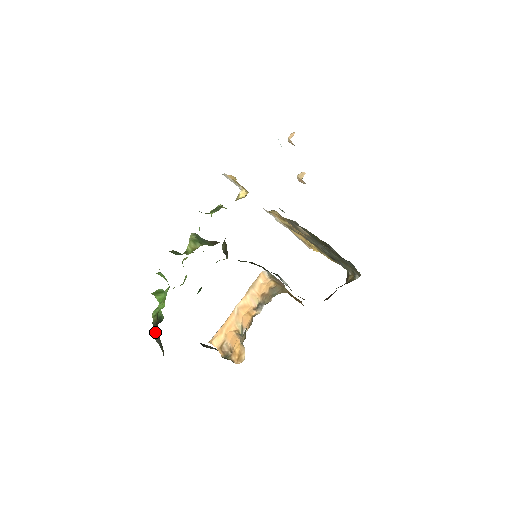
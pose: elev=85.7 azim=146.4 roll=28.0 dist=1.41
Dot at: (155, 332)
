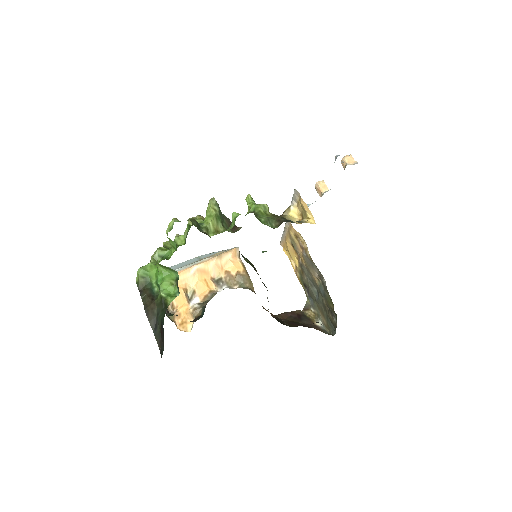
Dot at: (151, 312)
